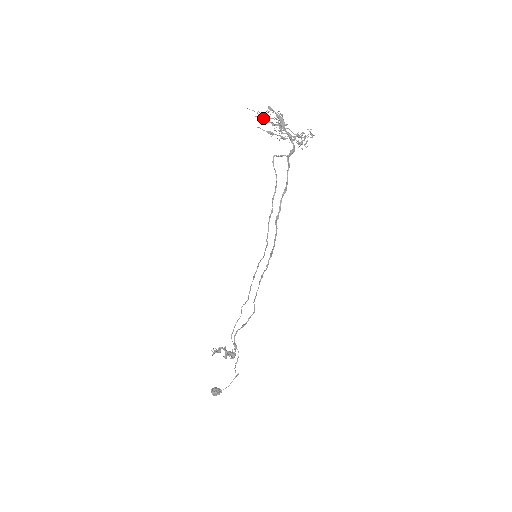
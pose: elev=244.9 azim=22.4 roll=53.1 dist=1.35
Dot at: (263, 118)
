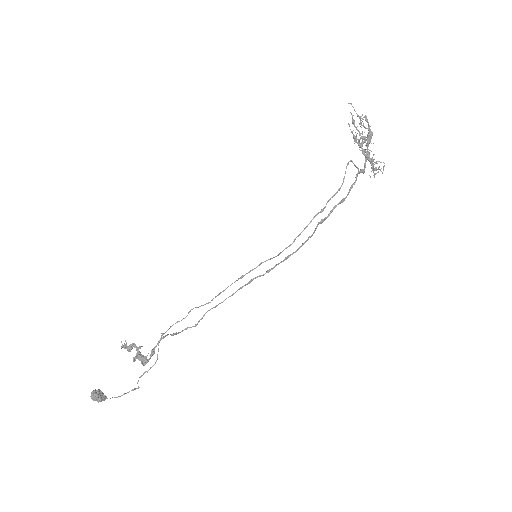
Dot at: occluded
